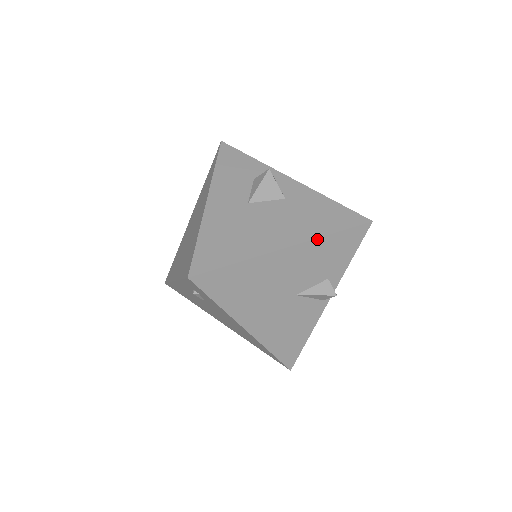
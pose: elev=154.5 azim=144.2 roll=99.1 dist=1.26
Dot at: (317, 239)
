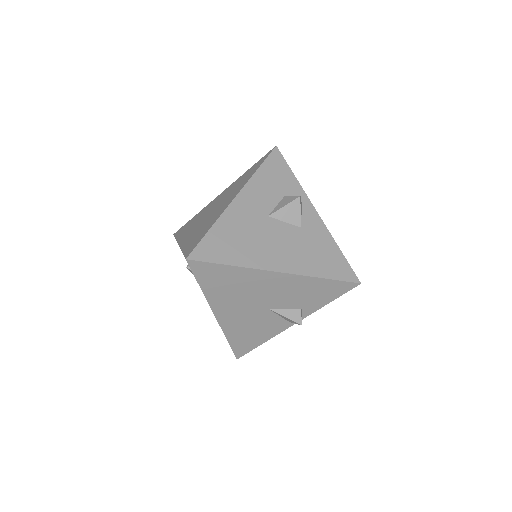
Dot at: (307, 276)
